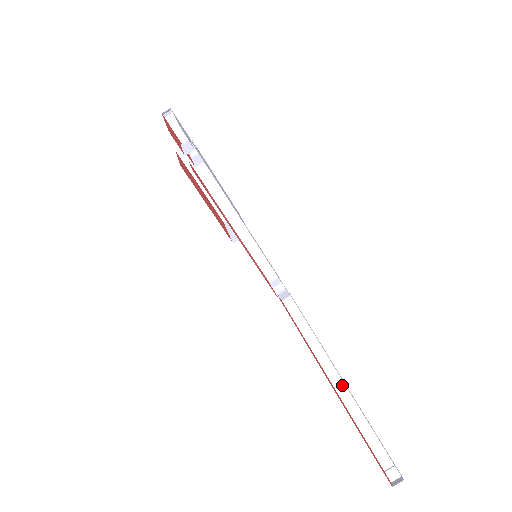
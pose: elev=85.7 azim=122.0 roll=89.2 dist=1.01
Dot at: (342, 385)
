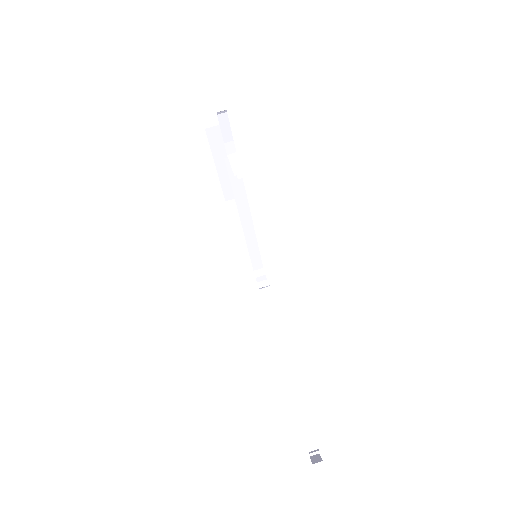
Dot at: (292, 374)
